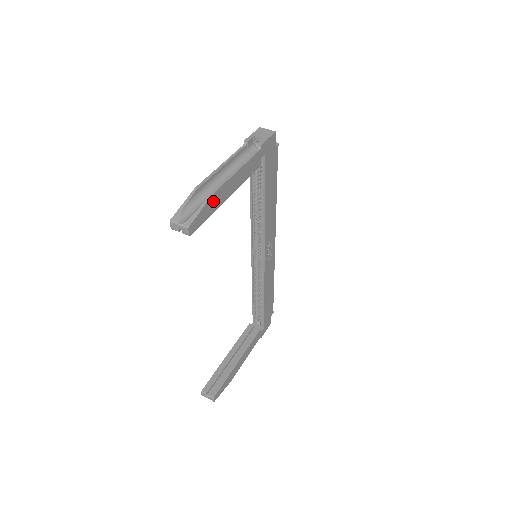
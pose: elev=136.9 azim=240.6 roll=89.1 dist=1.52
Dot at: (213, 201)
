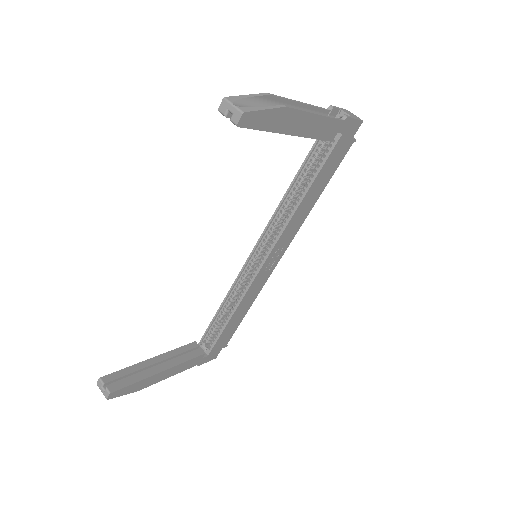
Dot at: (280, 116)
